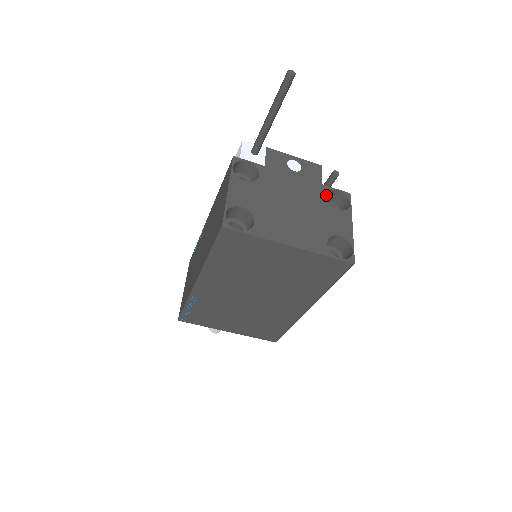
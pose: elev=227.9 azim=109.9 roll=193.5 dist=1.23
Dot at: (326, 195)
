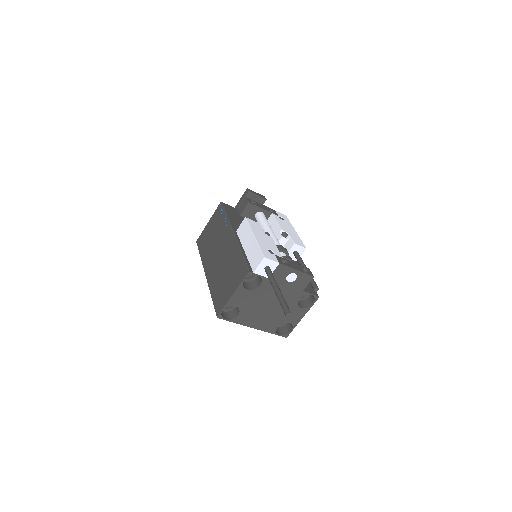
Dot at: occluded
